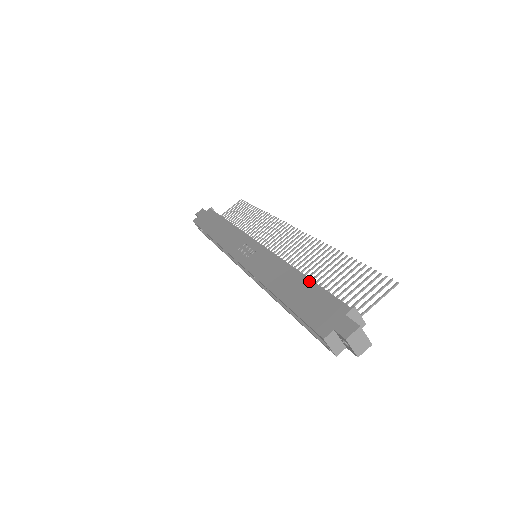
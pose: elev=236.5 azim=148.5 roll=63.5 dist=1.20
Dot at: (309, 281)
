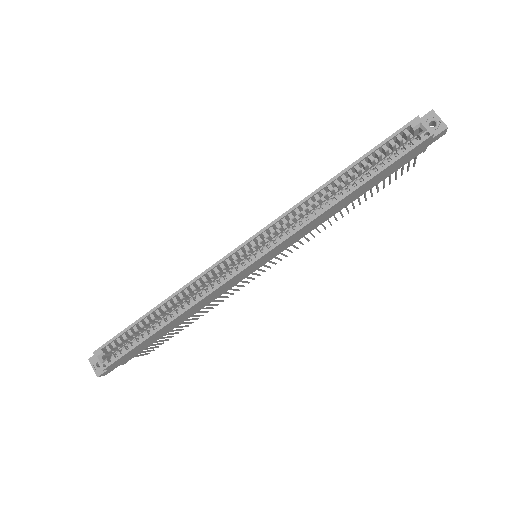
Dot at: occluded
